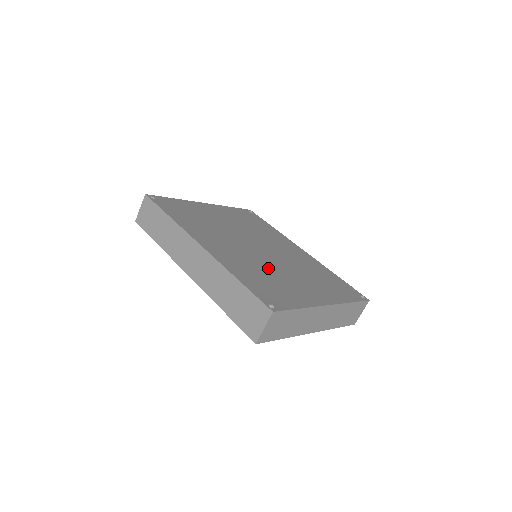
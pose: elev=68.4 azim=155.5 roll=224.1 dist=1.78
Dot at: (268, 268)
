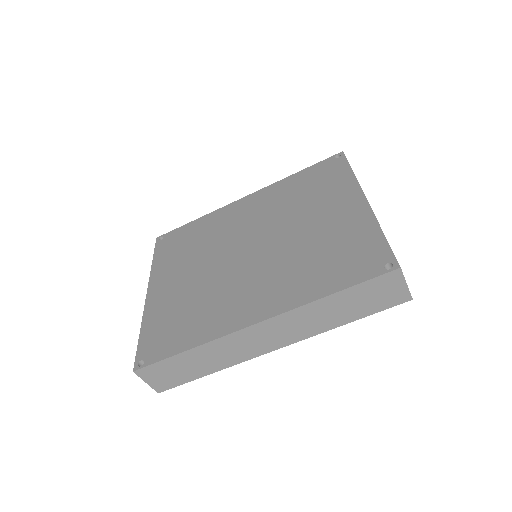
Dot at: (297, 249)
